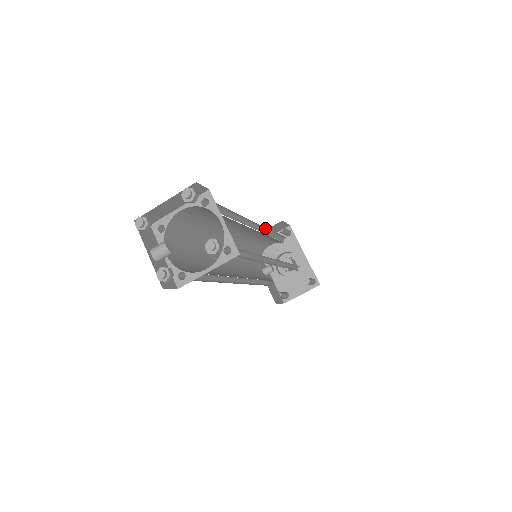
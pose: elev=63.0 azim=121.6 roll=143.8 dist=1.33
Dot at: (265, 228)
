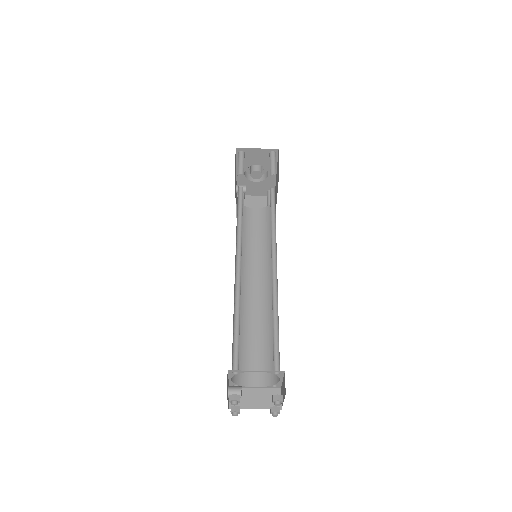
Dot at: occluded
